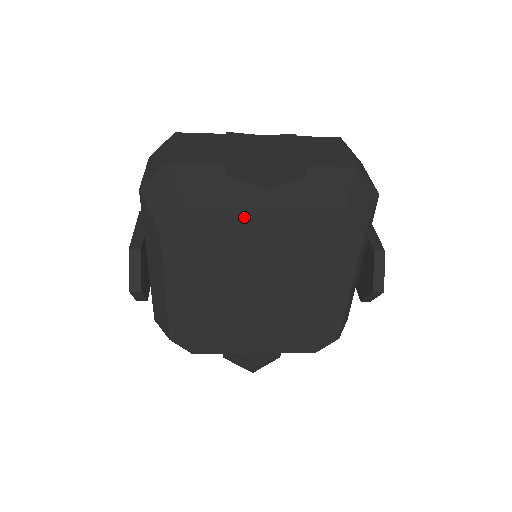
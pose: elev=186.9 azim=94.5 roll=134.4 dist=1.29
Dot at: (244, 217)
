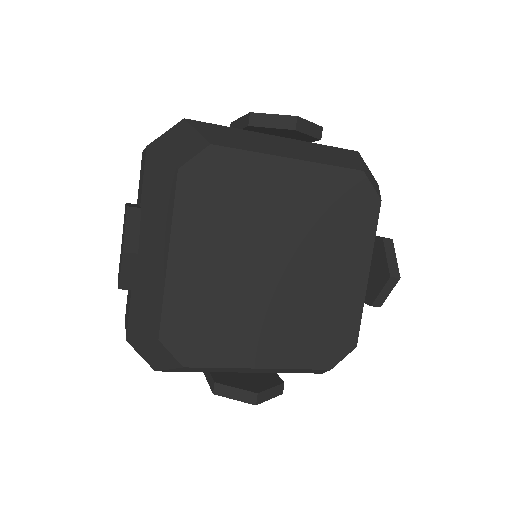
Dot at: (270, 161)
